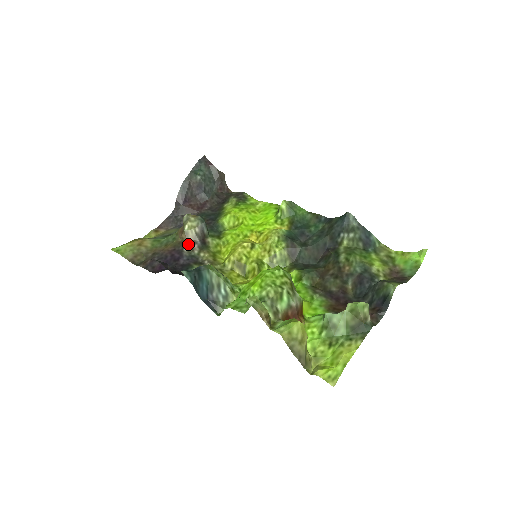
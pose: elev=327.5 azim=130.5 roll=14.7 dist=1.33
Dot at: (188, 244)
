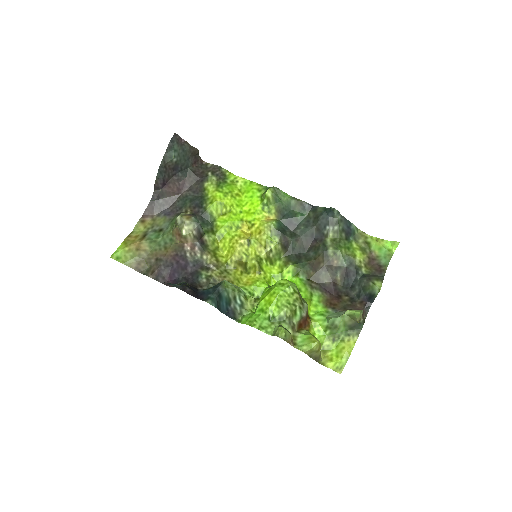
Dot at: (189, 248)
